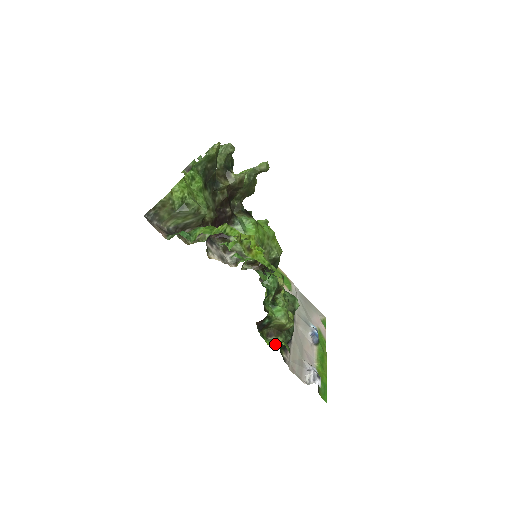
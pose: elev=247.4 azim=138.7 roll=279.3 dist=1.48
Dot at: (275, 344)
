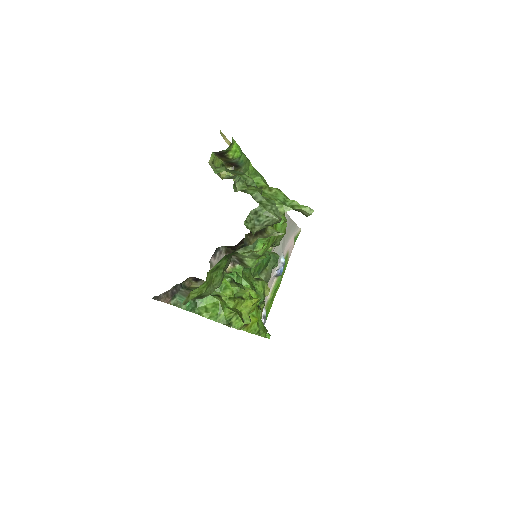
Dot at: occluded
